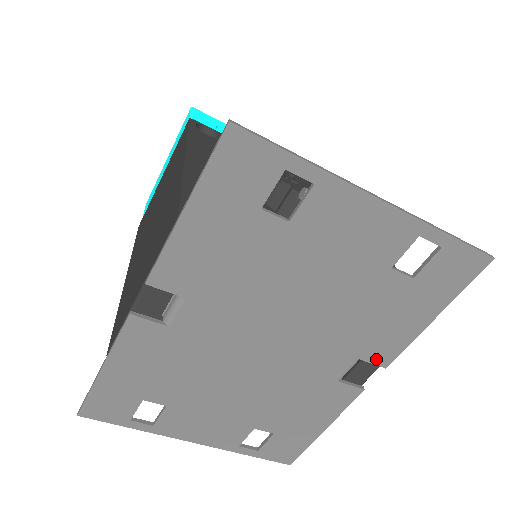
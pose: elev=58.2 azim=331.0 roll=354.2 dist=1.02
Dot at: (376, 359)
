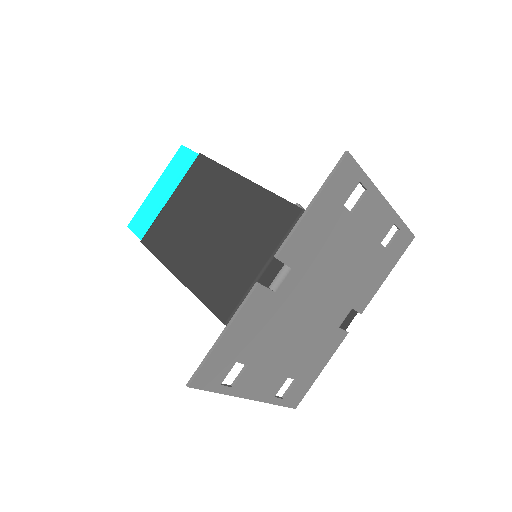
Dot at: (359, 308)
